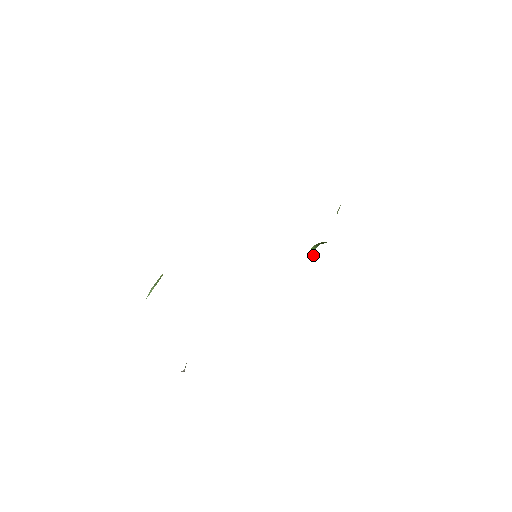
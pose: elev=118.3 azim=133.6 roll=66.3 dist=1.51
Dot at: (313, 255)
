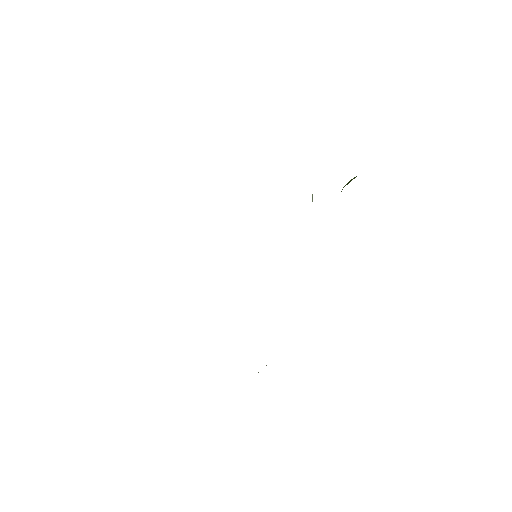
Dot at: occluded
